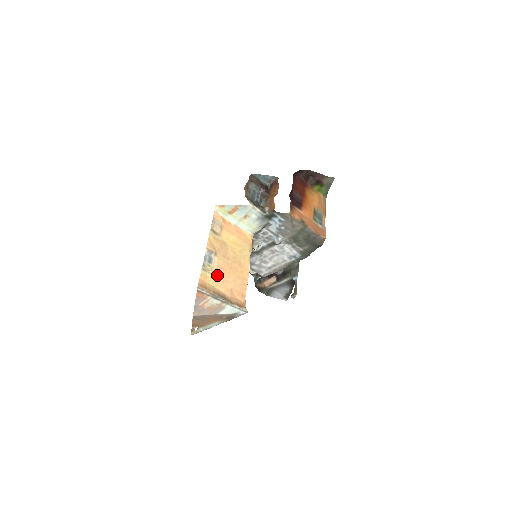
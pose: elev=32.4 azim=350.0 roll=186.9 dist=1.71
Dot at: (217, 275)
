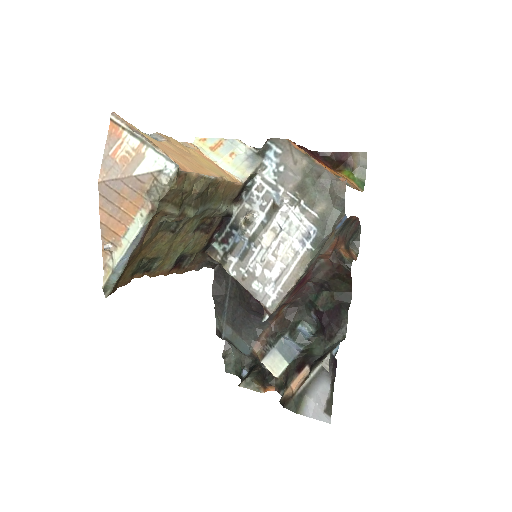
Dot at: (155, 141)
